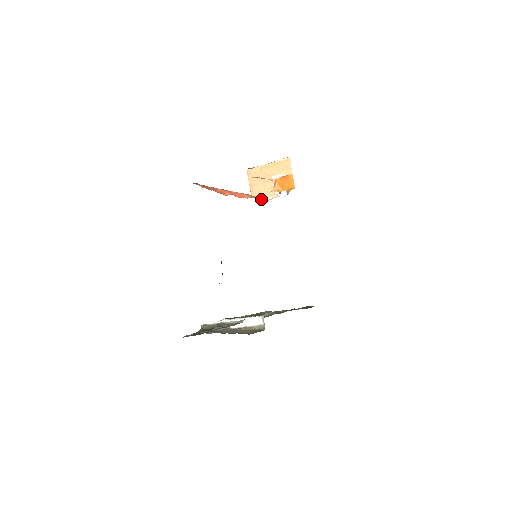
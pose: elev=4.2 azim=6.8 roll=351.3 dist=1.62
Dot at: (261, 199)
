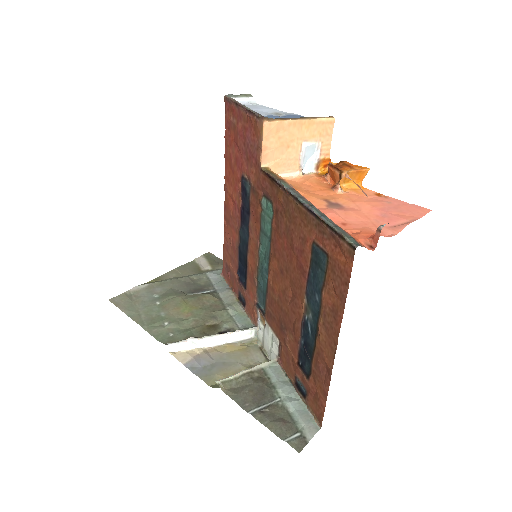
Dot at: occluded
